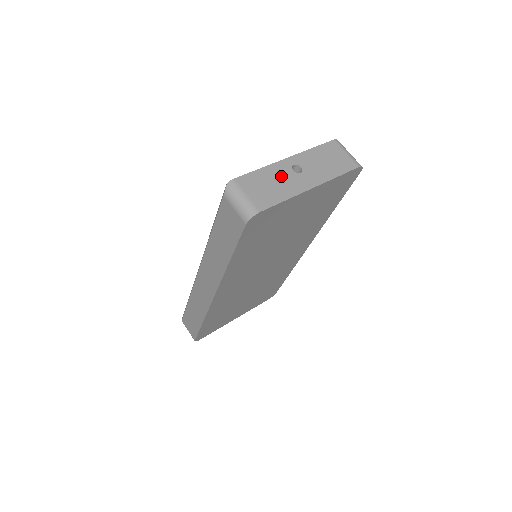
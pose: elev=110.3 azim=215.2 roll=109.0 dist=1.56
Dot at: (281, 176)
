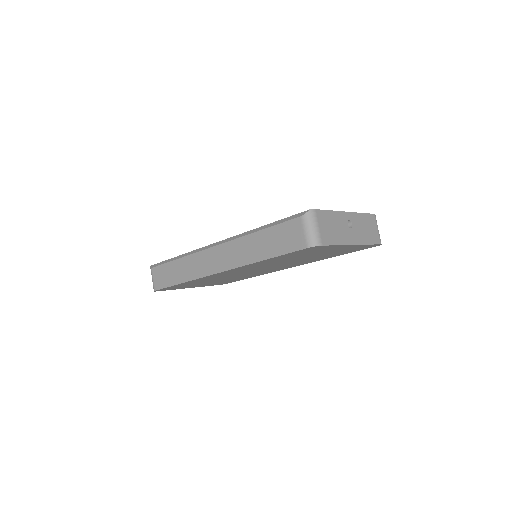
Dot at: (340, 224)
